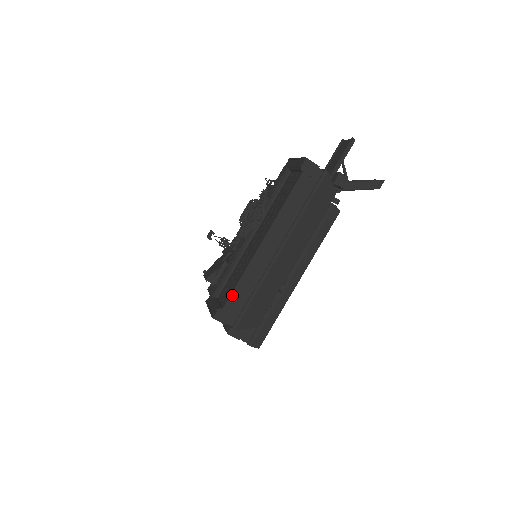
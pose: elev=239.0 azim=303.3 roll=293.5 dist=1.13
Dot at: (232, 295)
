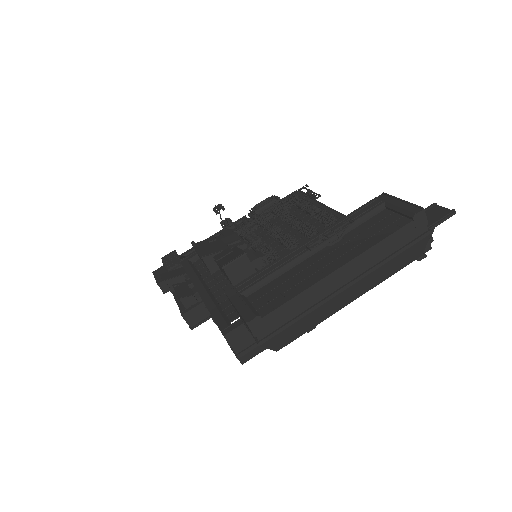
Dot at: (279, 308)
